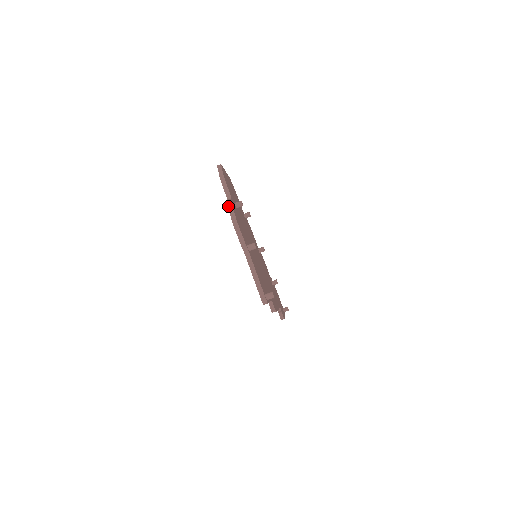
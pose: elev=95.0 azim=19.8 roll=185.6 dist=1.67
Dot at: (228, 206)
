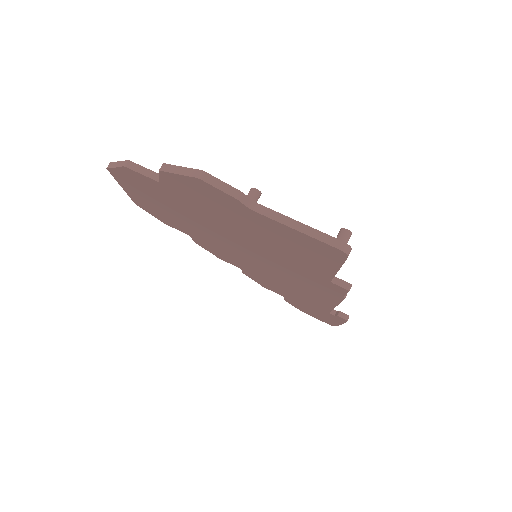
Dot at: (167, 171)
